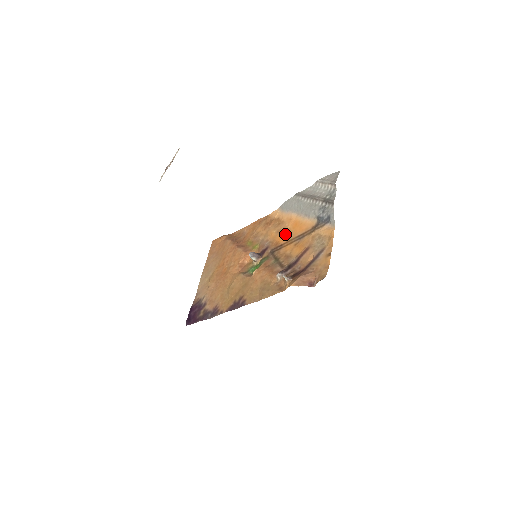
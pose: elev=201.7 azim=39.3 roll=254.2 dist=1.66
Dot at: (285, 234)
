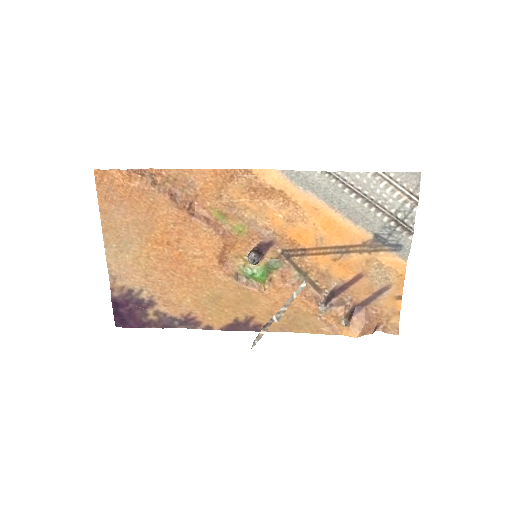
Dot at: (309, 233)
